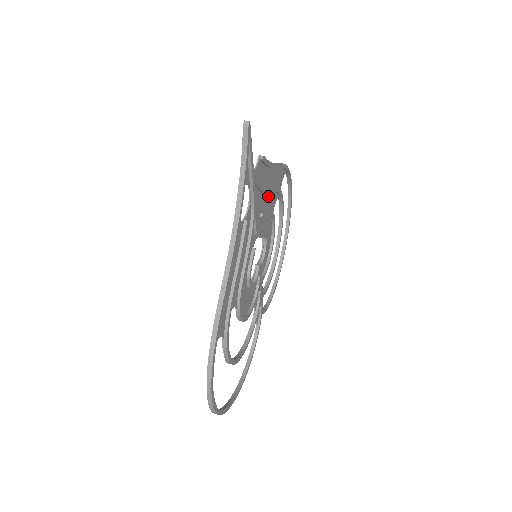
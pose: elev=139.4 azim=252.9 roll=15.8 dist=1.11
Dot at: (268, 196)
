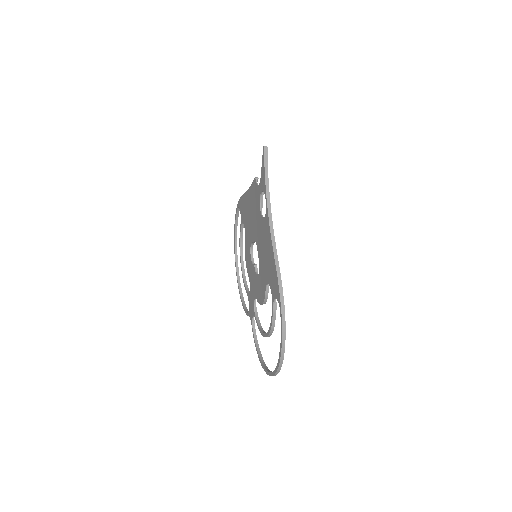
Dot at: (249, 214)
